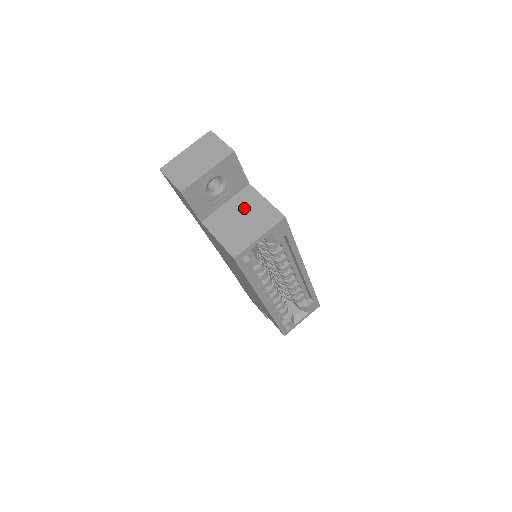
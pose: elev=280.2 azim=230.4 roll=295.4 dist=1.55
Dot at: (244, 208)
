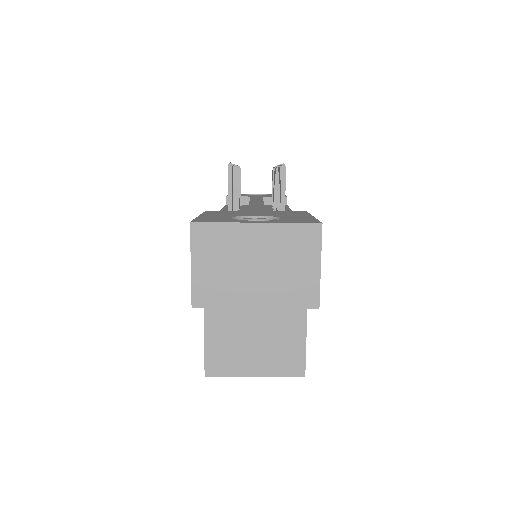
Dot at: (271, 317)
